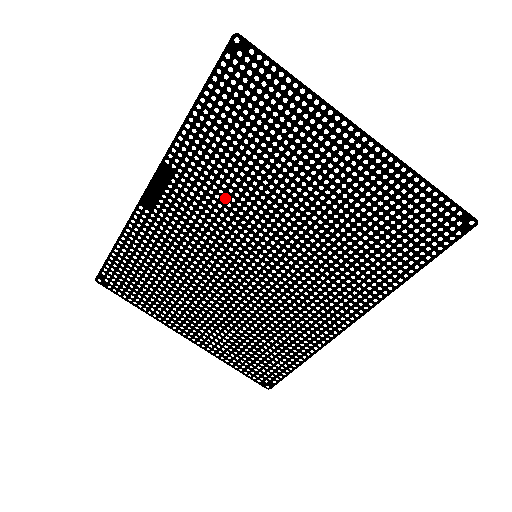
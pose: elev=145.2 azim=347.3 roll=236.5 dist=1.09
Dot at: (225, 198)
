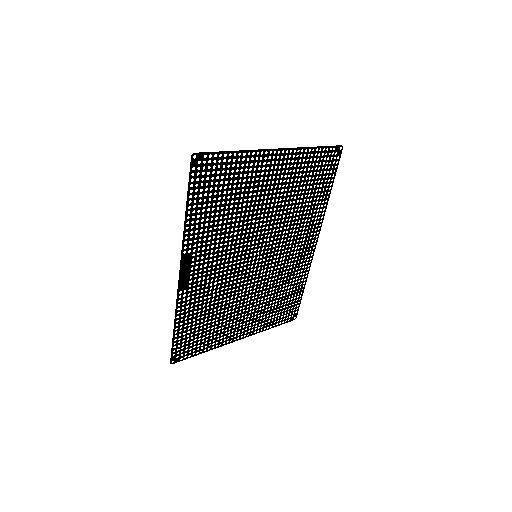
Dot at: (226, 242)
